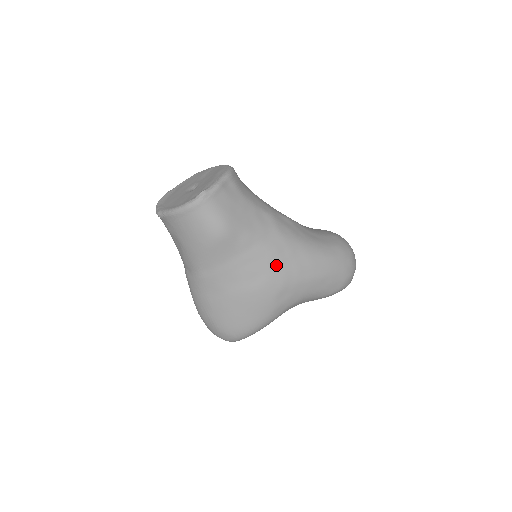
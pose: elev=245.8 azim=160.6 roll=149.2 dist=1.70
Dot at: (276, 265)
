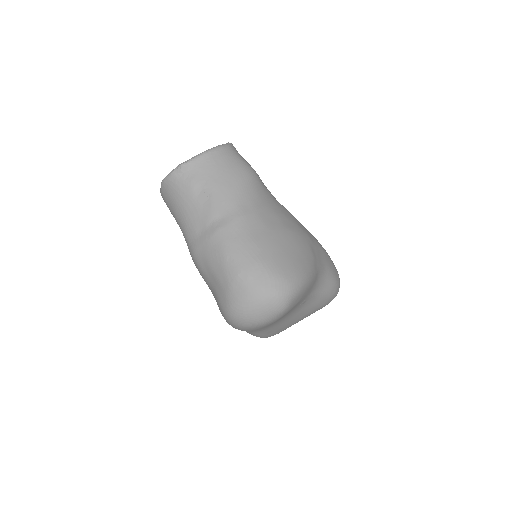
Dot at: (297, 221)
